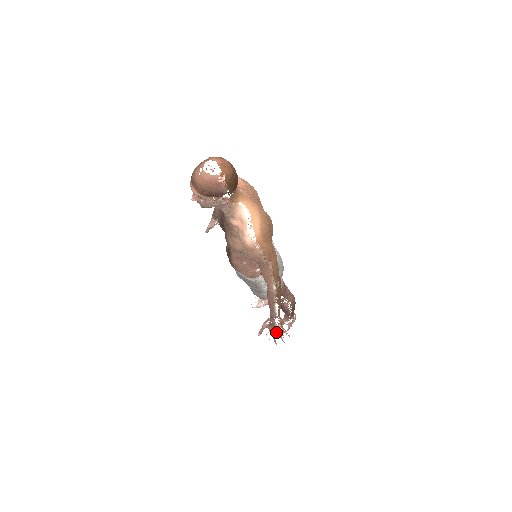
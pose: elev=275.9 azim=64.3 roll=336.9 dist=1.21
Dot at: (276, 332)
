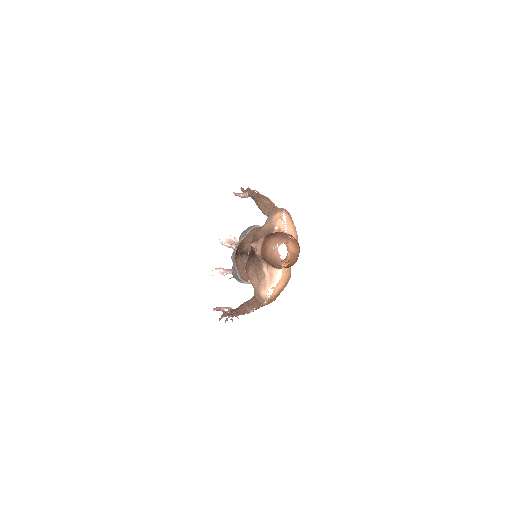
Dot at: (221, 274)
